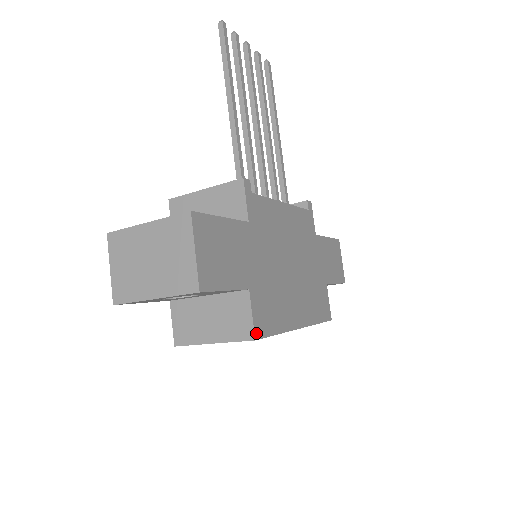
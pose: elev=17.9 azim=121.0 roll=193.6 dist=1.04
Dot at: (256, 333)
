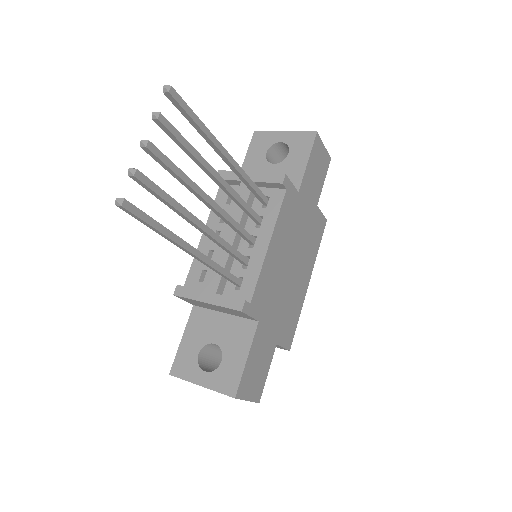
Dot at: (289, 348)
